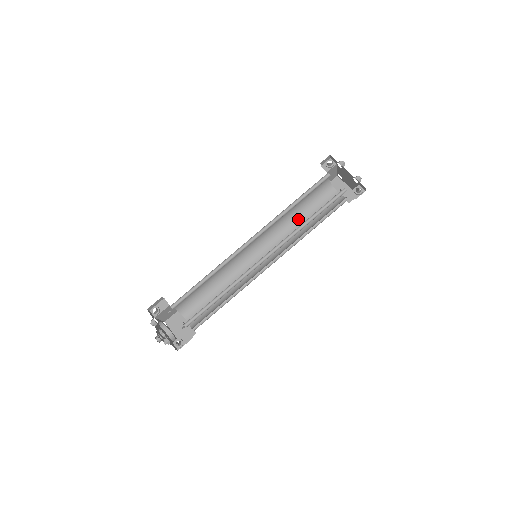
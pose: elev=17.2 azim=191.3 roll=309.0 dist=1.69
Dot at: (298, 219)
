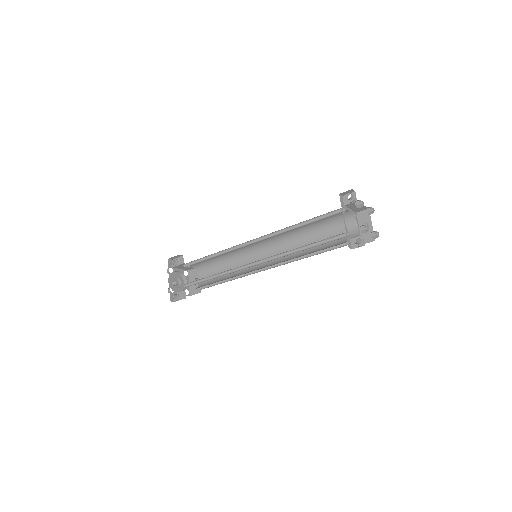
Dot at: (310, 237)
